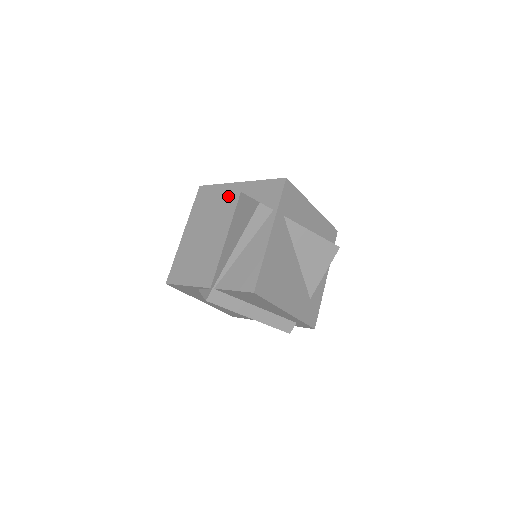
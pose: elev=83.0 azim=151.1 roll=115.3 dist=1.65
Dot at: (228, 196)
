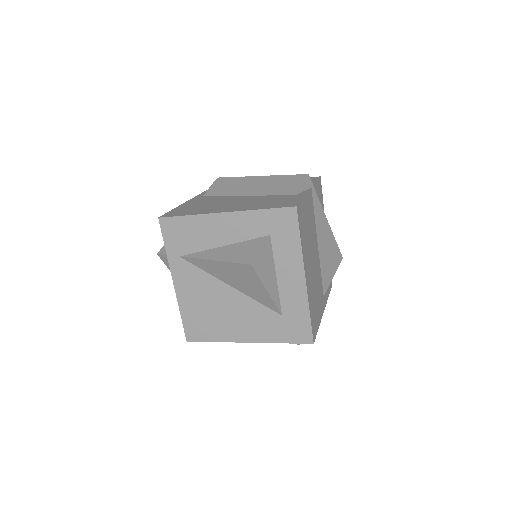
Dot at: occluded
